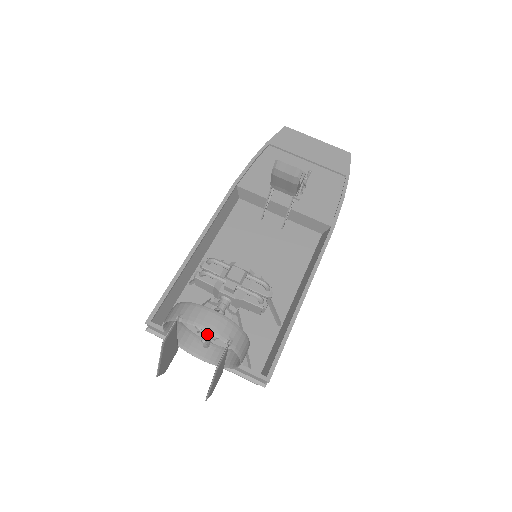
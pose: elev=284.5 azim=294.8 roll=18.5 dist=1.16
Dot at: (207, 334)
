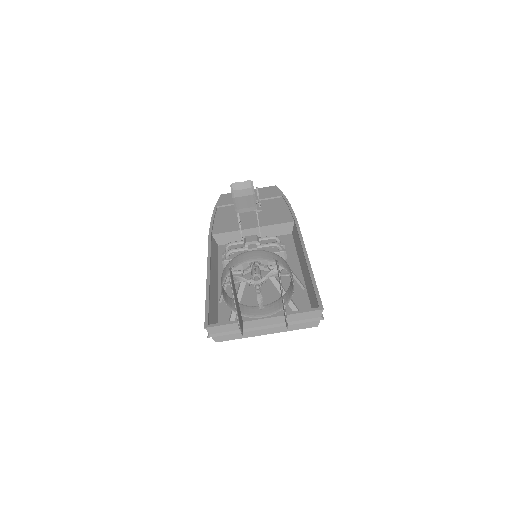
Dot at: (257, 281)
